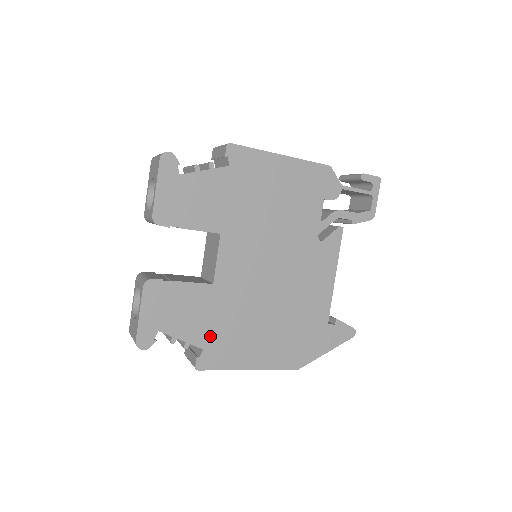
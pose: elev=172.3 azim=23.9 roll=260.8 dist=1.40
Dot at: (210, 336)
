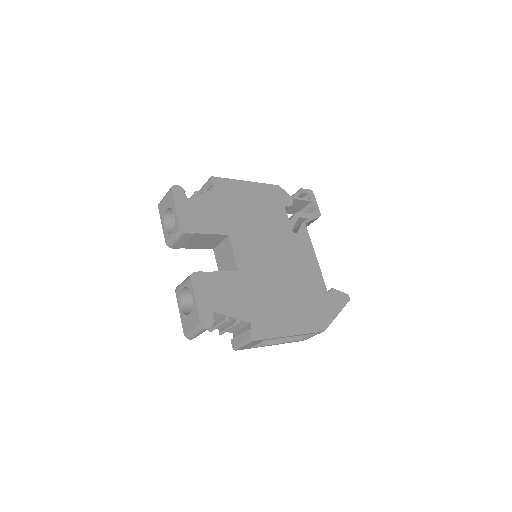
Dot at: (252, 311)
